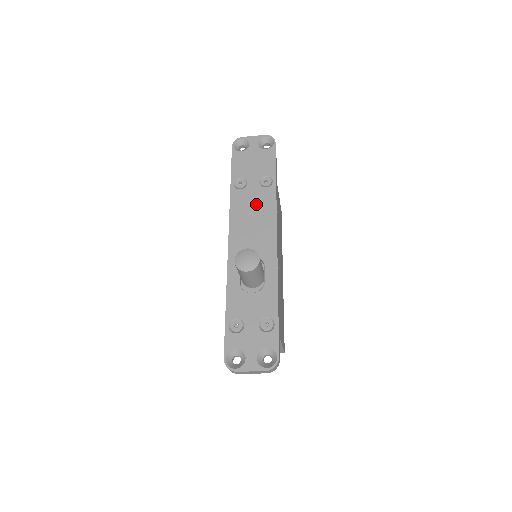
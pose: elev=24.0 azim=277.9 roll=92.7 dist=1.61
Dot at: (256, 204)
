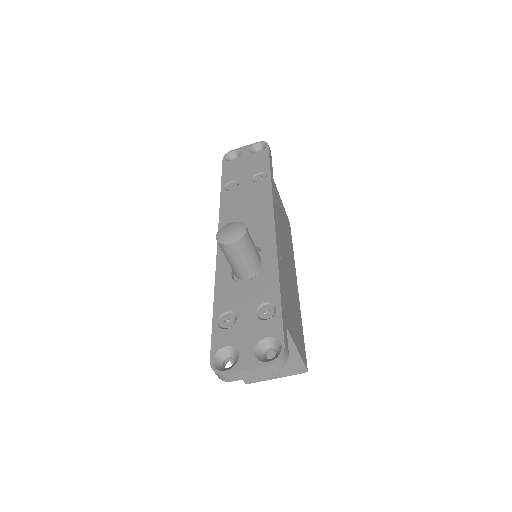
Dot at: (249, 198)
